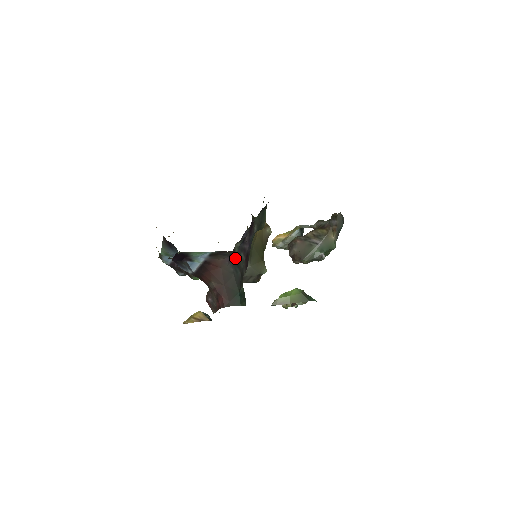
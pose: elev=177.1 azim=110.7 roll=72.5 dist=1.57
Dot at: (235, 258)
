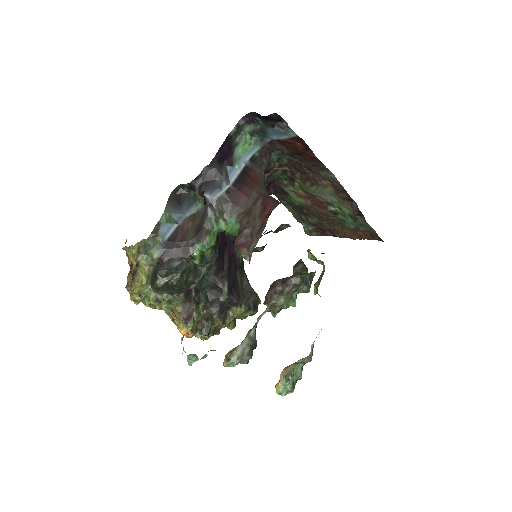
Dot at: occluded
